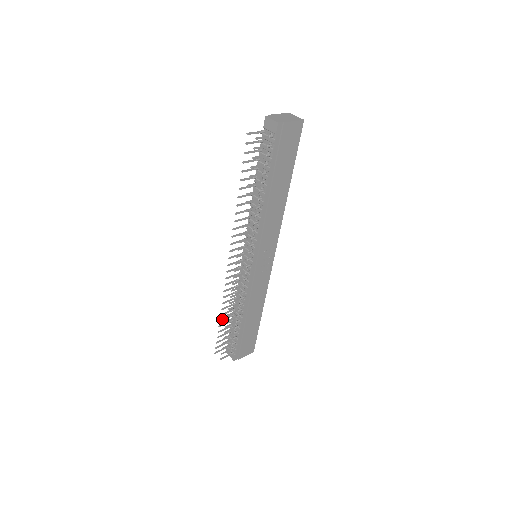
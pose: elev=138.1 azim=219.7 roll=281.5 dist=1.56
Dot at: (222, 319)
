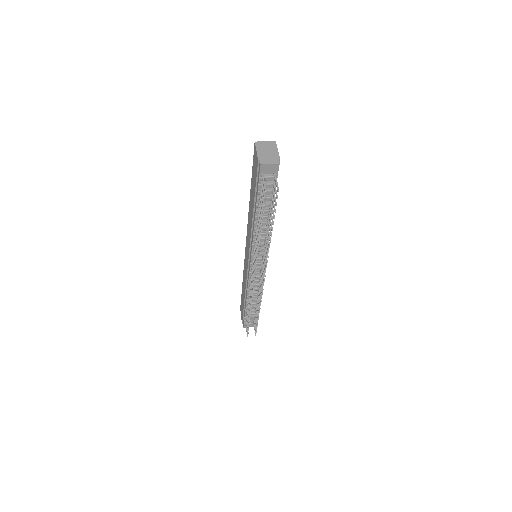
Dot at: (249, 314)
